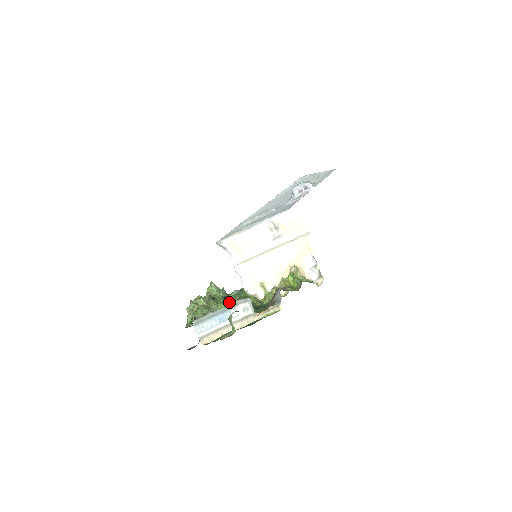
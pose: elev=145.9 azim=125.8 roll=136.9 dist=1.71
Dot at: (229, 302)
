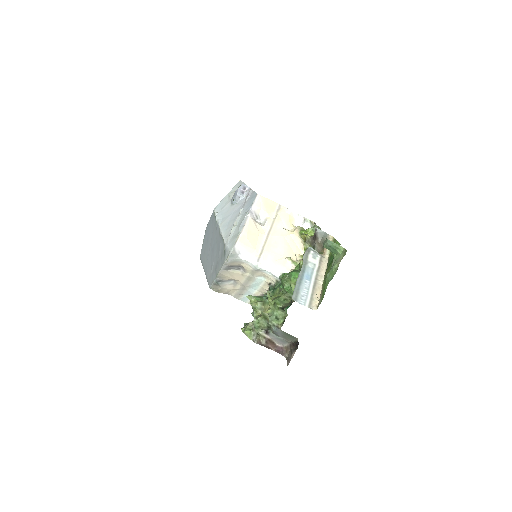
Dot at: occluded
